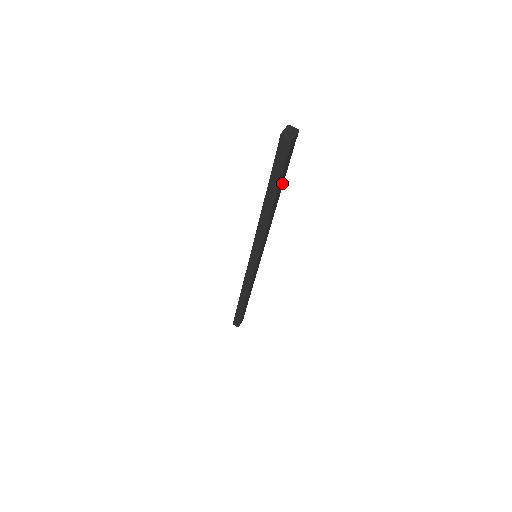
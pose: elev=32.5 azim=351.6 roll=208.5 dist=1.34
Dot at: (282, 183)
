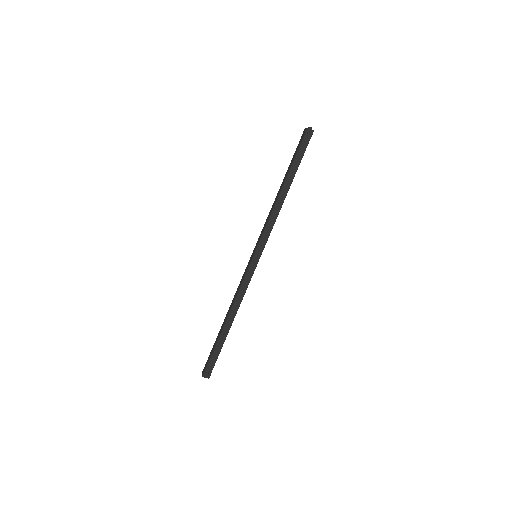
Dot at: occluded
